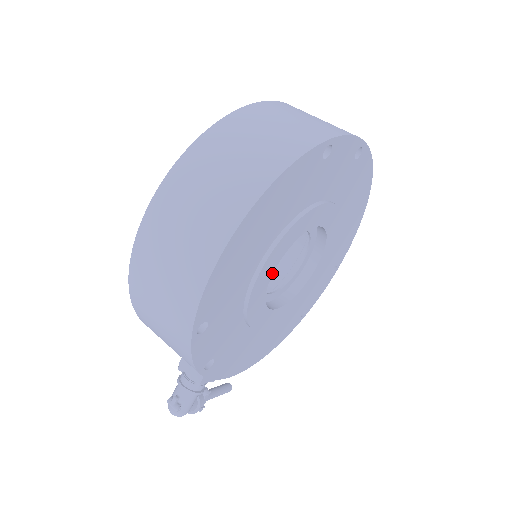
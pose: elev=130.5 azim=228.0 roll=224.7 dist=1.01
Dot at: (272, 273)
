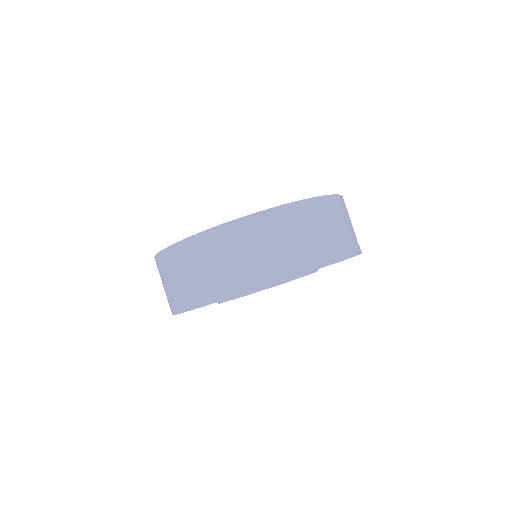
Dot at: occluded
